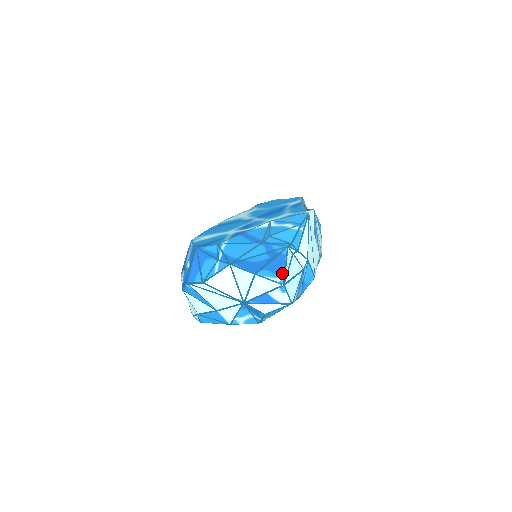
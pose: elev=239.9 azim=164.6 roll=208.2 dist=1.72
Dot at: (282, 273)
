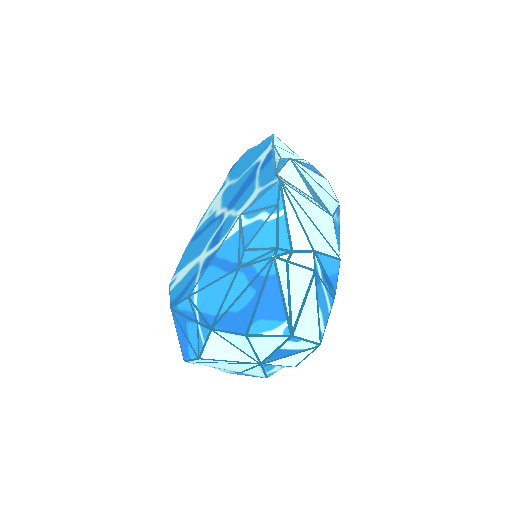
Dot at: (282, 314)
